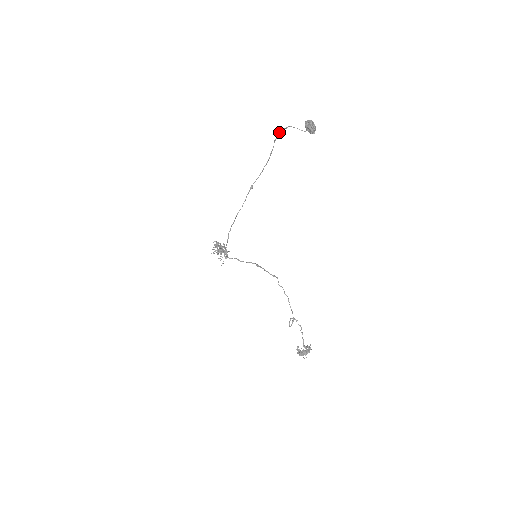
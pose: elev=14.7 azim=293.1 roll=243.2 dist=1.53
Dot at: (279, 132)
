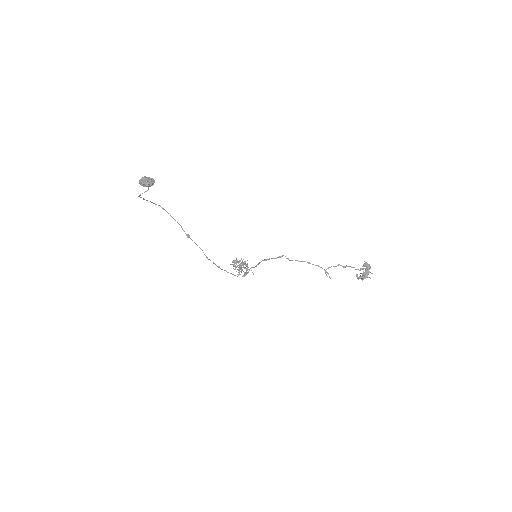
Dot at: (144, 199)
